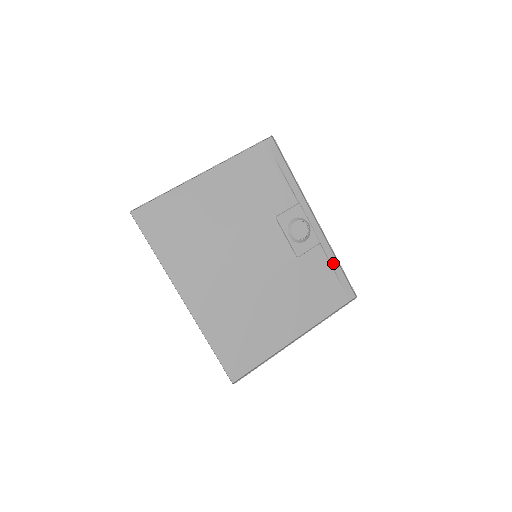
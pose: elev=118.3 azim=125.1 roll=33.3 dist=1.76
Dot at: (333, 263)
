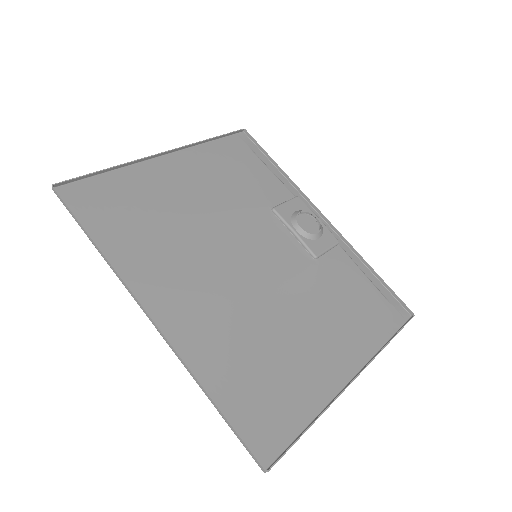
Dot at: (364, 271)
